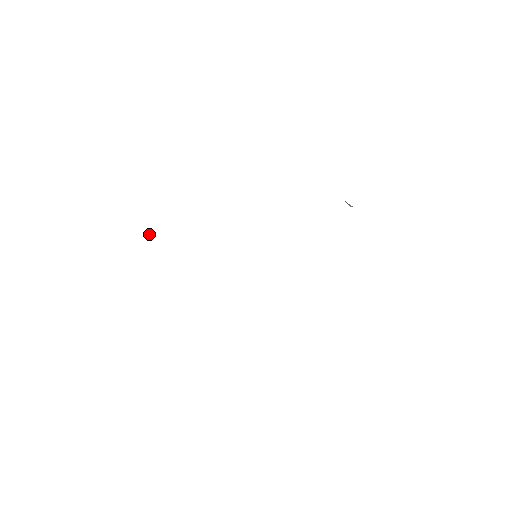
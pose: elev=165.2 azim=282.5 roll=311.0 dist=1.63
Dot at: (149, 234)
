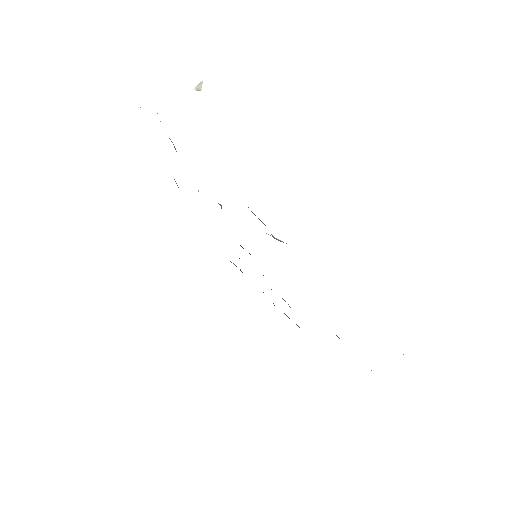
Dot at: (198, 90)
